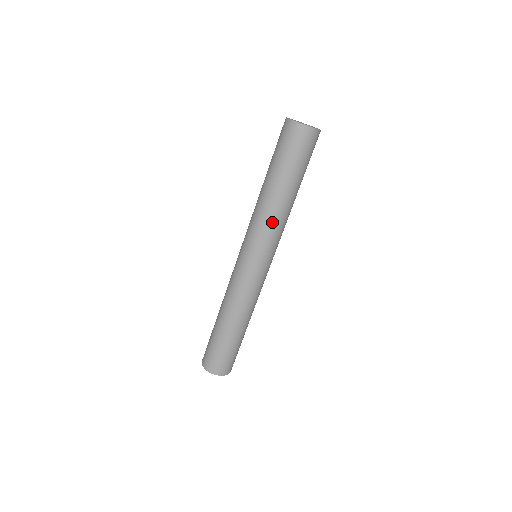
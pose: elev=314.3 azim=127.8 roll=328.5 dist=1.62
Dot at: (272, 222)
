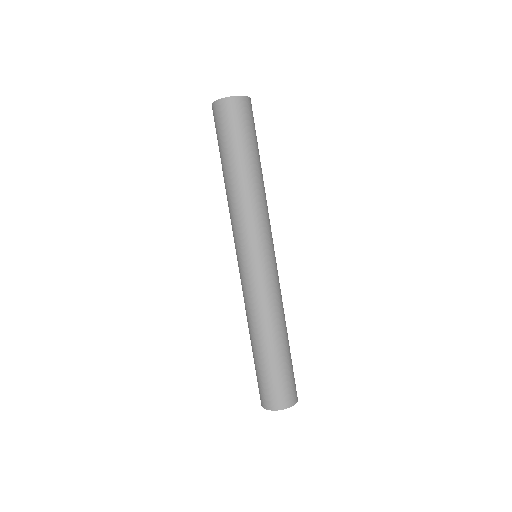
Dot at: (232, 211)
